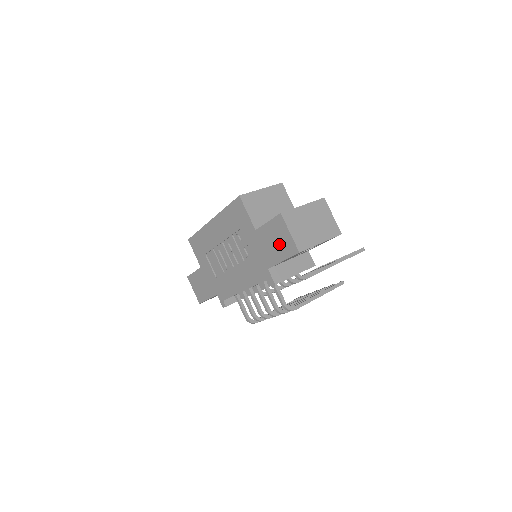
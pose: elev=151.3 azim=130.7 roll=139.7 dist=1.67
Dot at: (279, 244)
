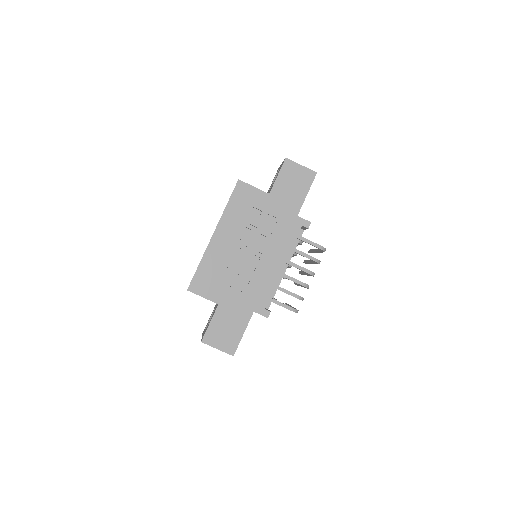
Dot at: (297, 183)
